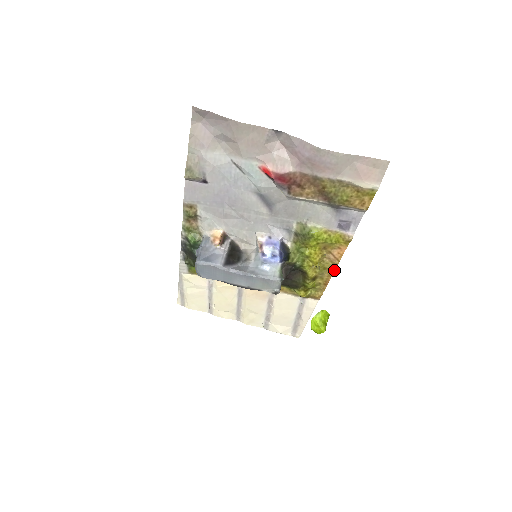
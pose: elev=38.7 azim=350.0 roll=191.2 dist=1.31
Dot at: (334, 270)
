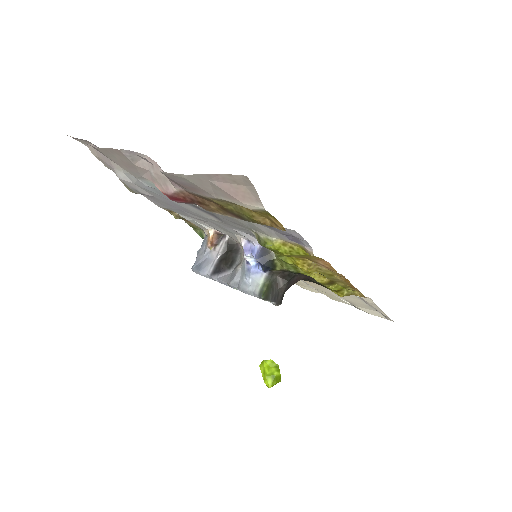
Dot at: occluded
